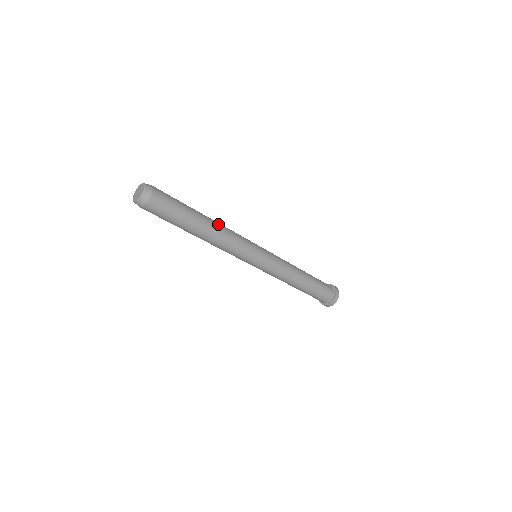
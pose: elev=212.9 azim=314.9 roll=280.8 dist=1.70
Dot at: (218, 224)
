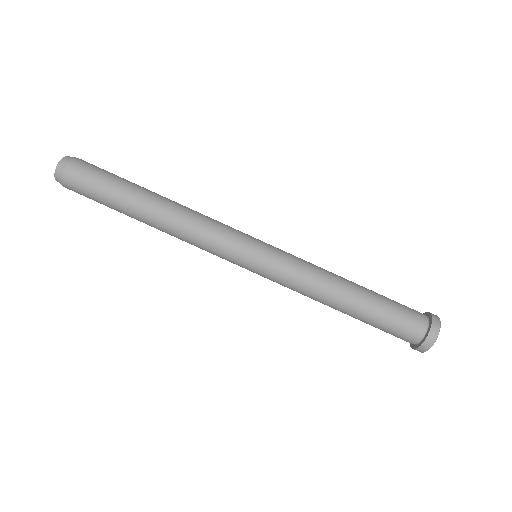
Dot at: (177, 205)
